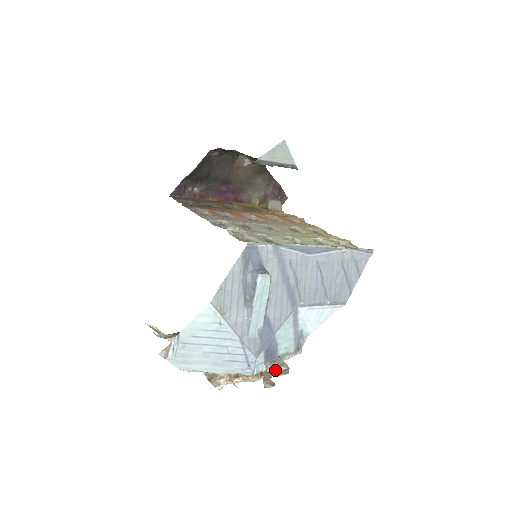
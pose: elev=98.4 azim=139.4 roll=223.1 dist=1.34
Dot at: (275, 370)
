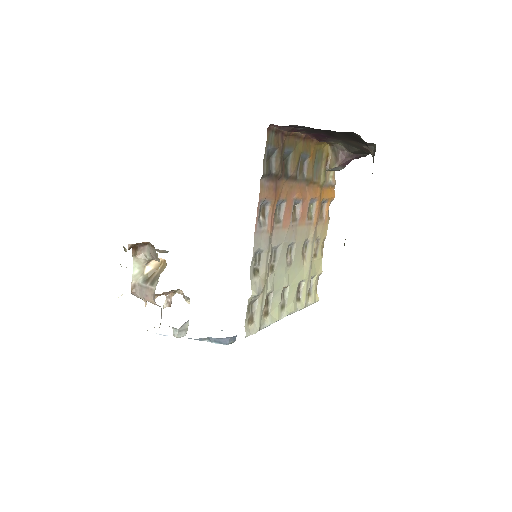
Dot at: (177, 337)
